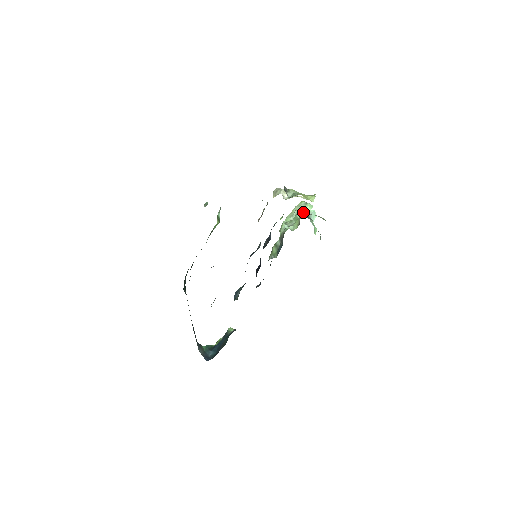
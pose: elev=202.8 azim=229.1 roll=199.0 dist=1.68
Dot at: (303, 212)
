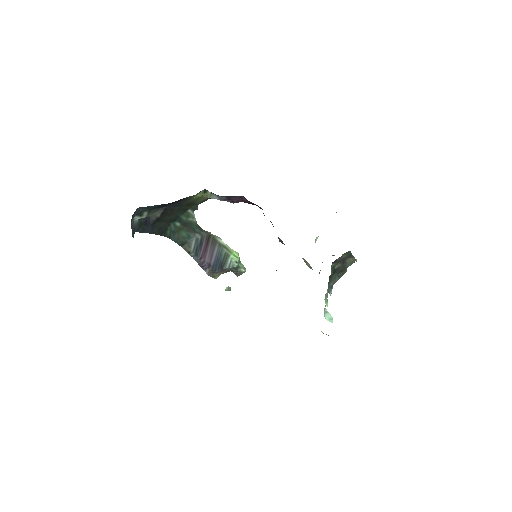
Dot at: occluded
